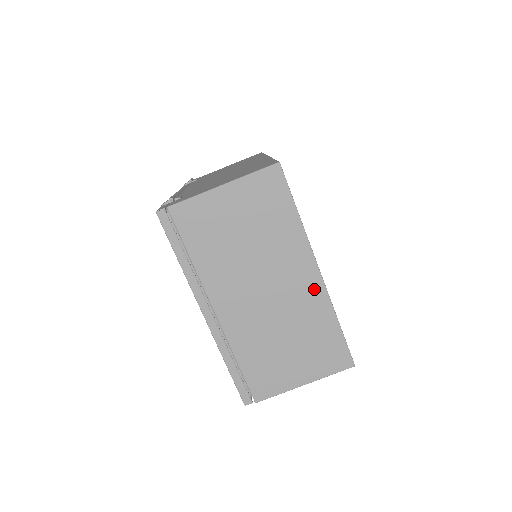
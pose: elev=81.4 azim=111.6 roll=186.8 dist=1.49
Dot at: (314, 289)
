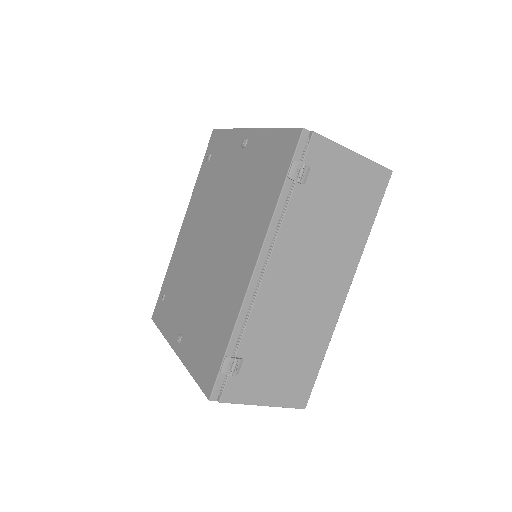
Dot at: occluded
